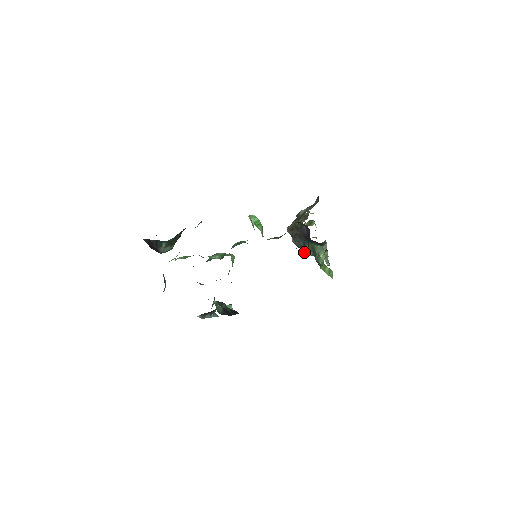
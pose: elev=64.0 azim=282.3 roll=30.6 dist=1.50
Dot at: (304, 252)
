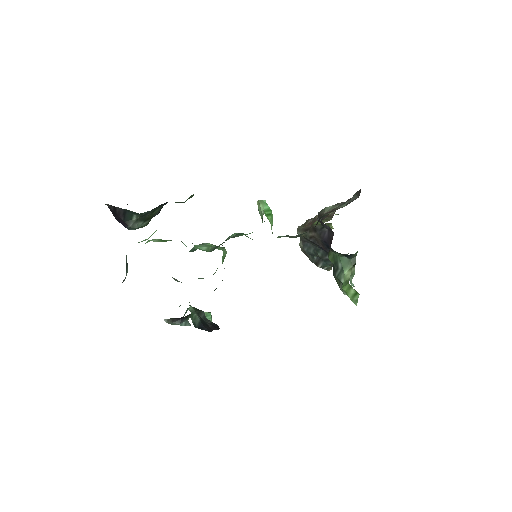
Dot at: (311, 261)
